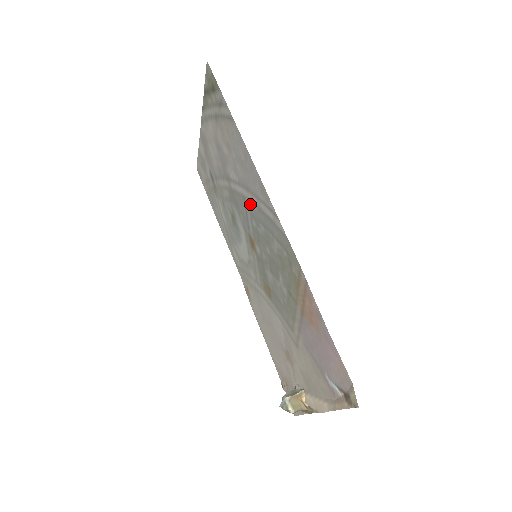
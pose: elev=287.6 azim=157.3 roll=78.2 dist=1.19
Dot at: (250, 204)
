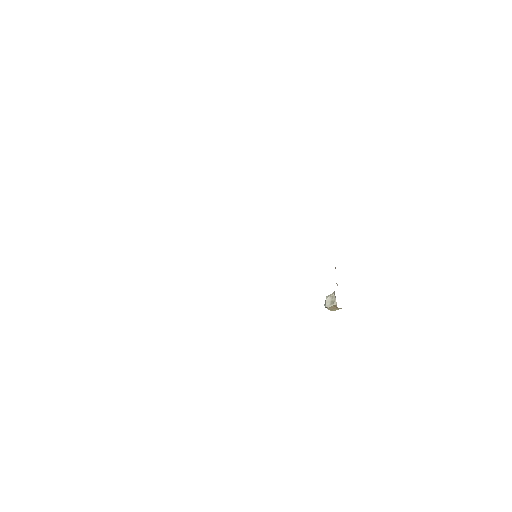
Dot at: occluded
